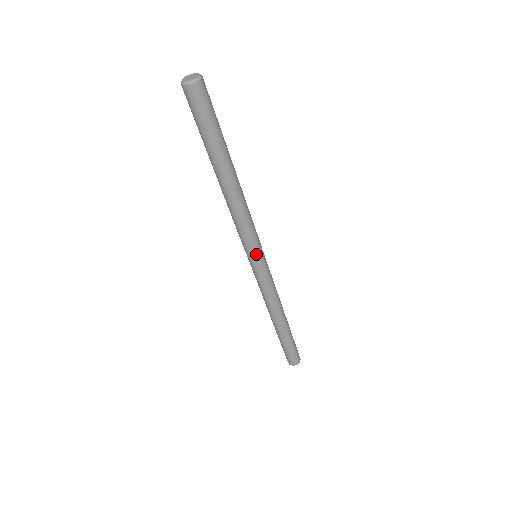
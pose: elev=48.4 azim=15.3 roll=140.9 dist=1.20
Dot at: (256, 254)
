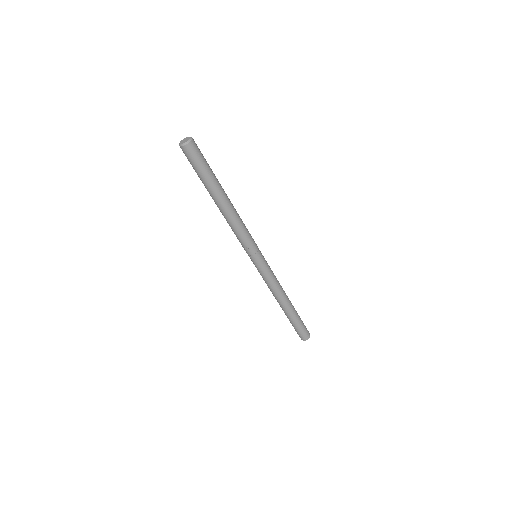
Dot at: (250, 256)
